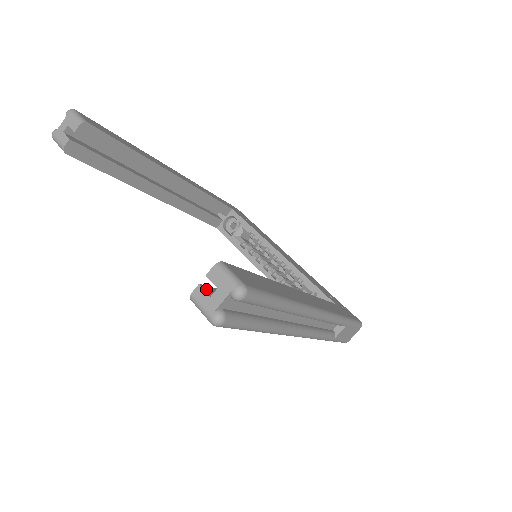
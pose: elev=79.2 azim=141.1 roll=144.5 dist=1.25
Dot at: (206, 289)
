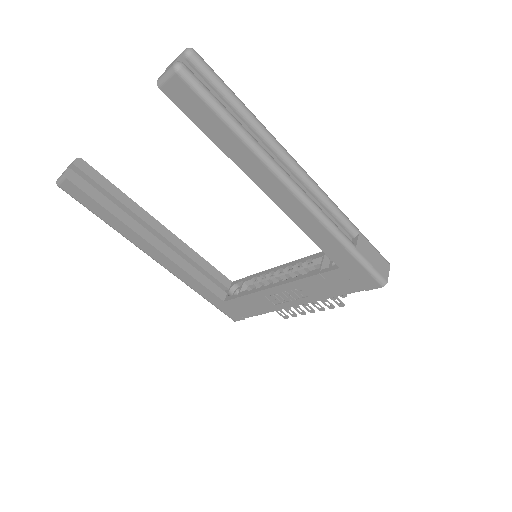
Dot at: occluded
